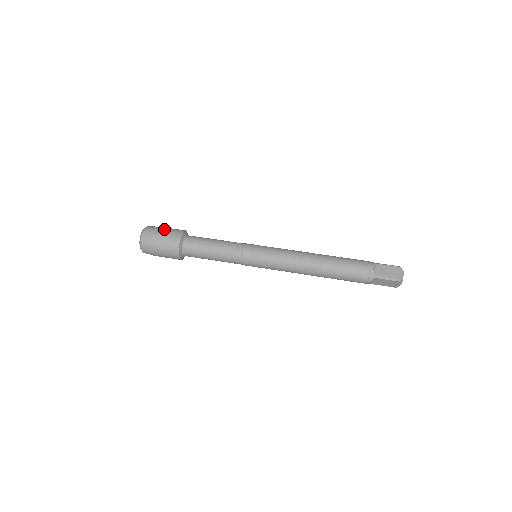
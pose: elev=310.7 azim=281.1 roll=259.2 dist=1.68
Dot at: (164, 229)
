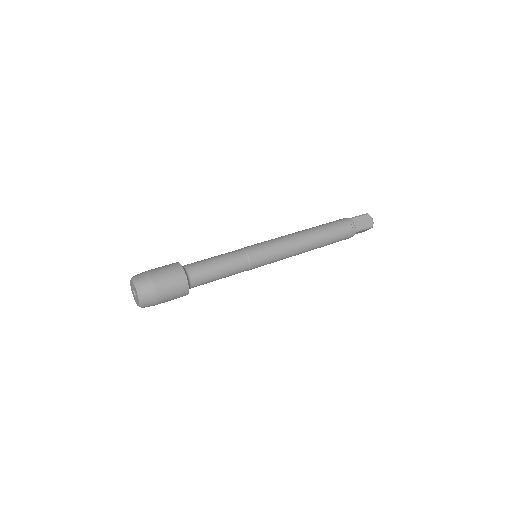
Dot at: occluded
